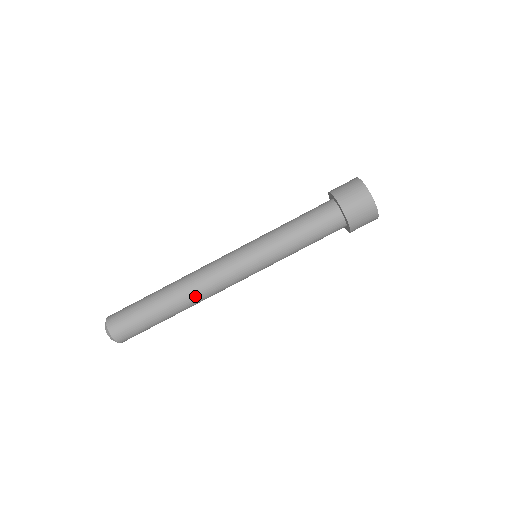
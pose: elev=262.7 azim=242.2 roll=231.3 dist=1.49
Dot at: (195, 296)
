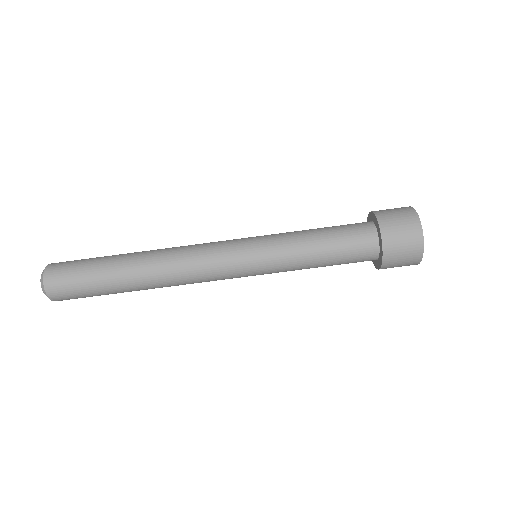
Dot at: (163, 266)
